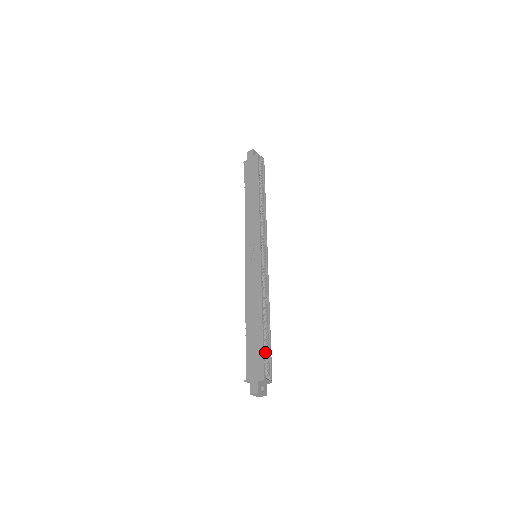
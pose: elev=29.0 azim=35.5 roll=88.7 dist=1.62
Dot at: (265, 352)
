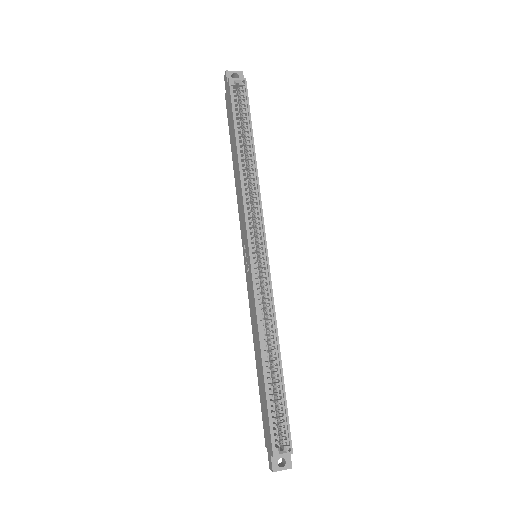
Dot at: (278, 410)
